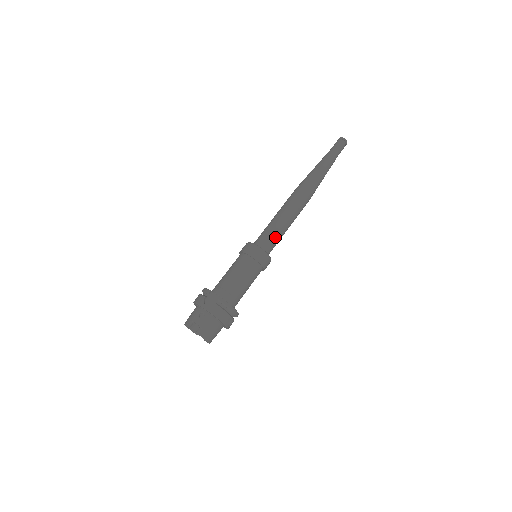
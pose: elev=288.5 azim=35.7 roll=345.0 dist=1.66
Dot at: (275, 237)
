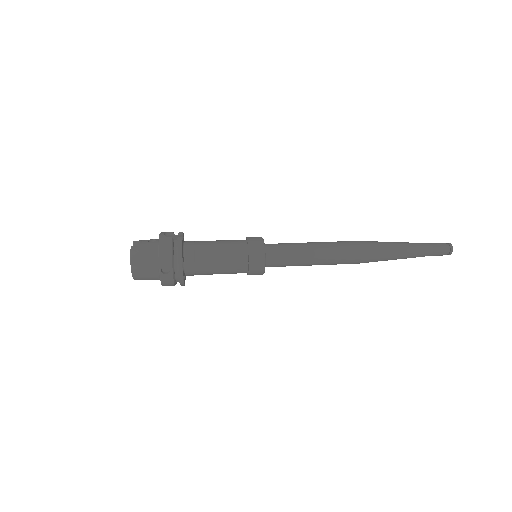
Dot at: (289, 251)
